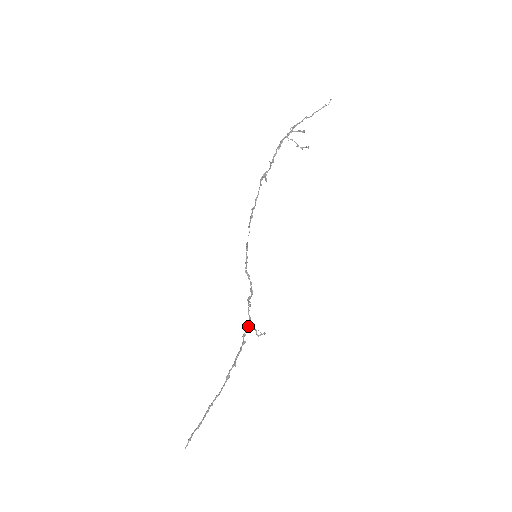
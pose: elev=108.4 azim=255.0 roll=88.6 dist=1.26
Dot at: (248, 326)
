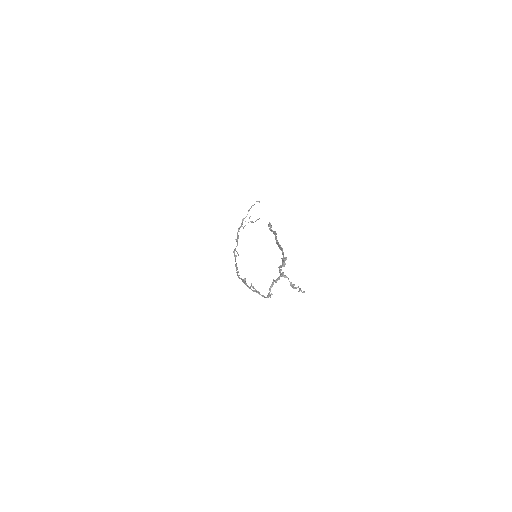
Dot at: (280, 273)
